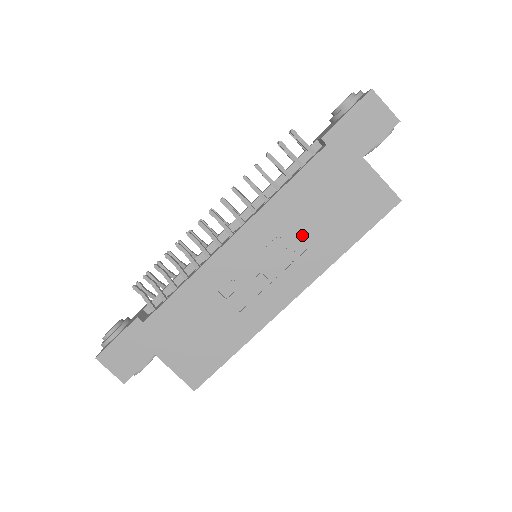
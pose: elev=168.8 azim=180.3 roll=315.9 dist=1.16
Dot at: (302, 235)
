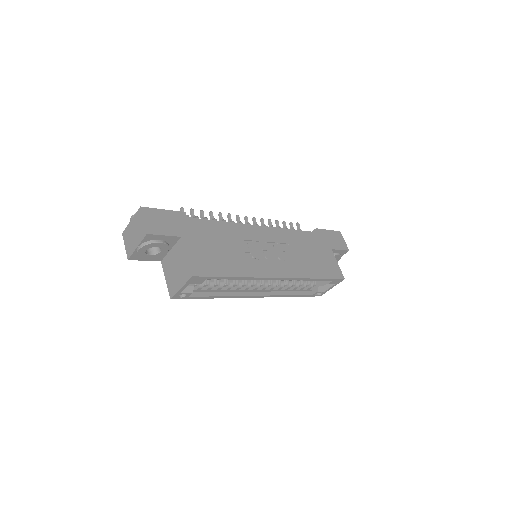
Dot at: (295, 254)
